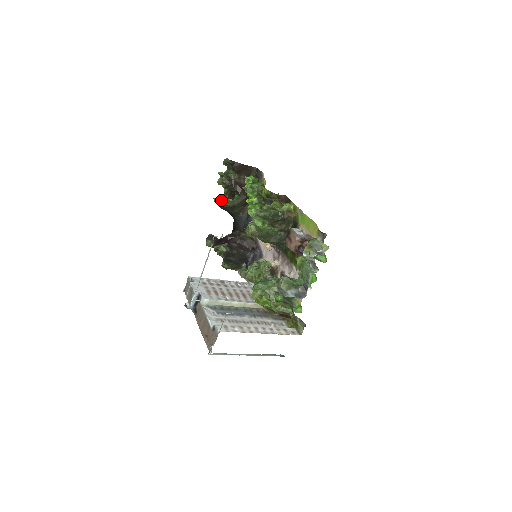
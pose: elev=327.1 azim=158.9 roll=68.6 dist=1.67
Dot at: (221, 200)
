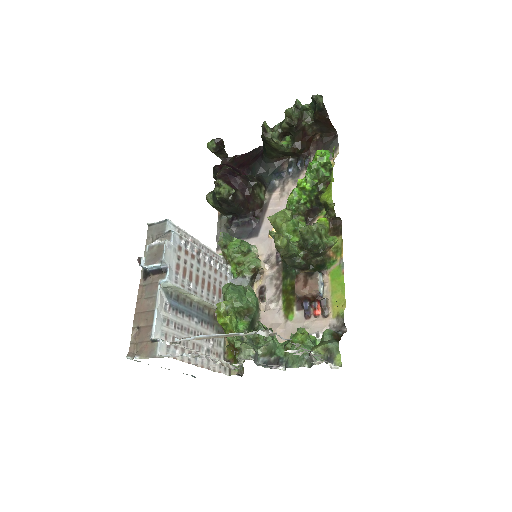
Dot at: (270, 132)
